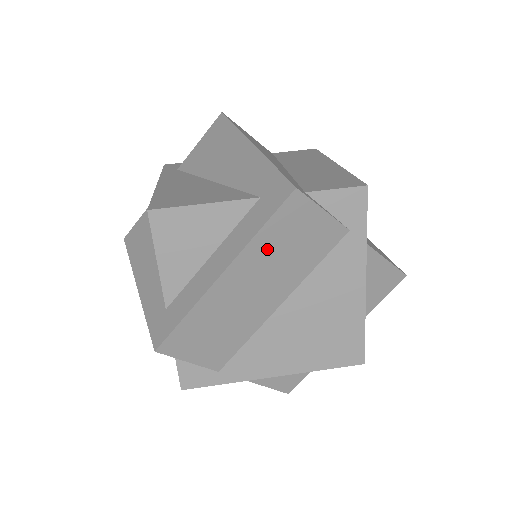
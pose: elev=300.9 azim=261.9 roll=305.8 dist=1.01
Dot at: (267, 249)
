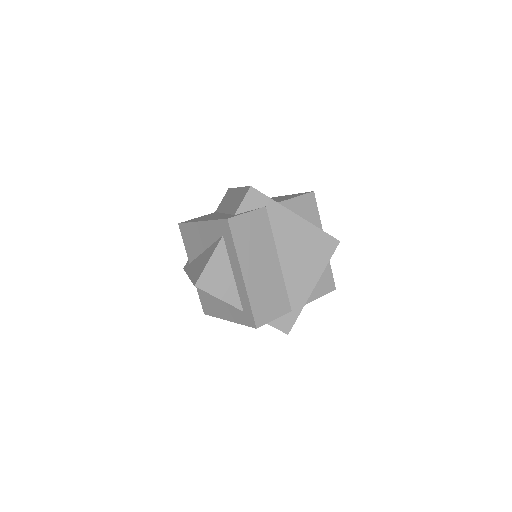
Dot at: (246, 248)
